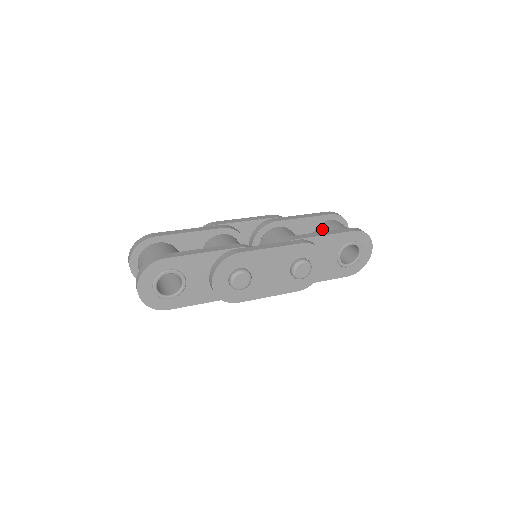
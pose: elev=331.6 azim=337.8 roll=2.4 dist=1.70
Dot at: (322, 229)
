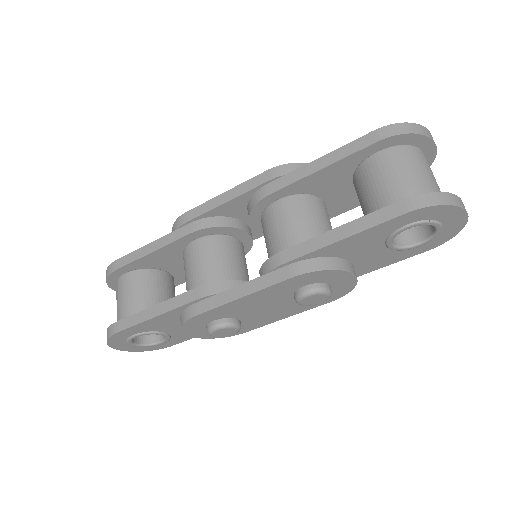
Dot at: (360, 181)
